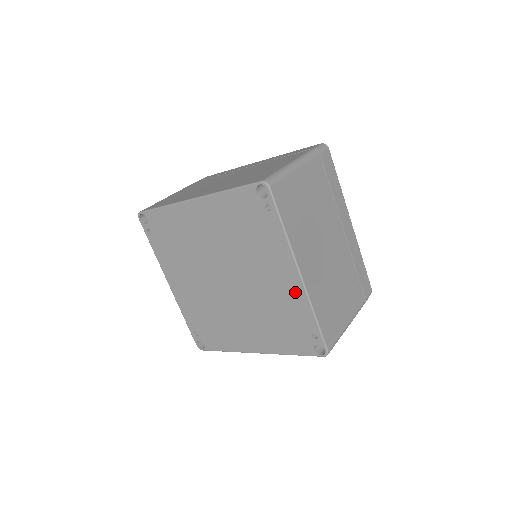
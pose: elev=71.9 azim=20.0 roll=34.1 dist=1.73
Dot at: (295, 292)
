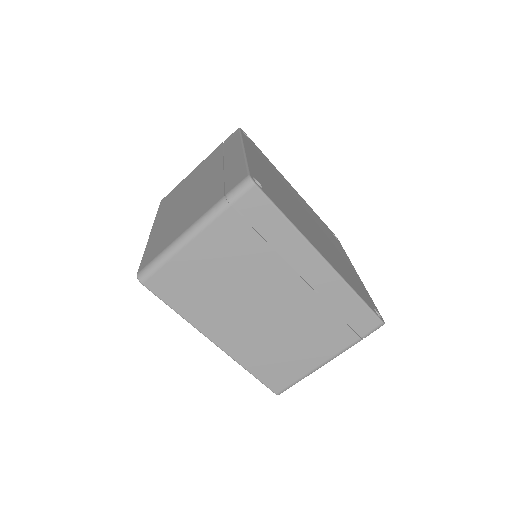
Dot at: occluded
